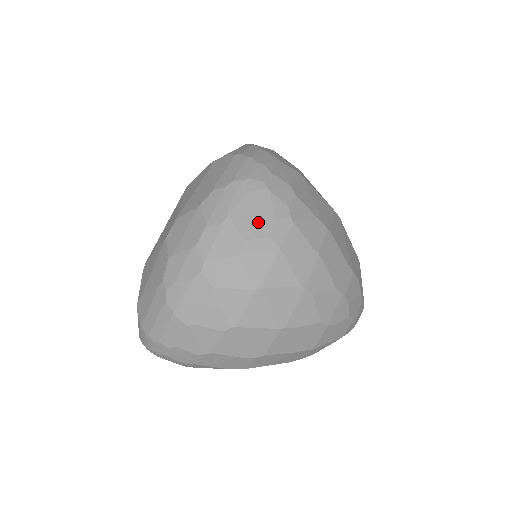
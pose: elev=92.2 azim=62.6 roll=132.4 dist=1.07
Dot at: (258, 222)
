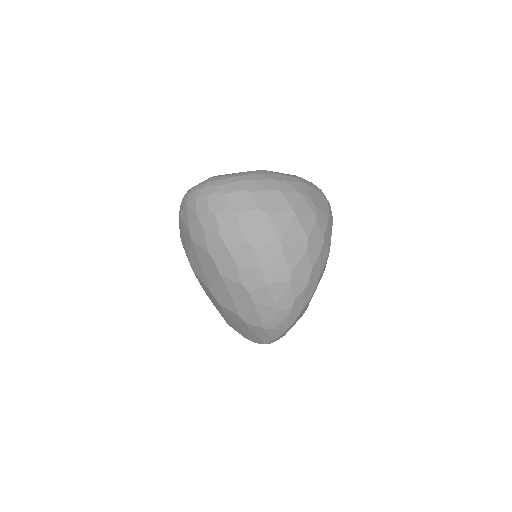
Dot at: (317, 201)
